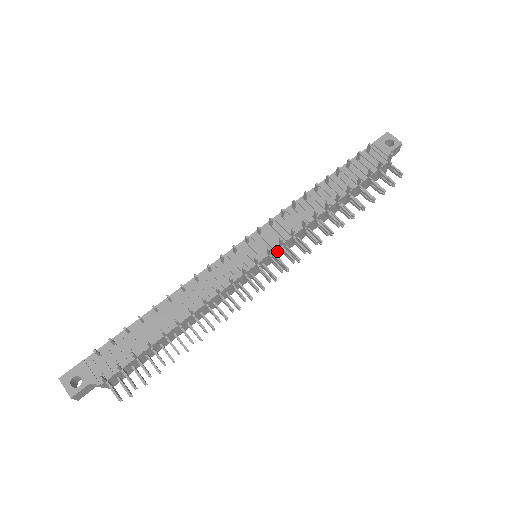
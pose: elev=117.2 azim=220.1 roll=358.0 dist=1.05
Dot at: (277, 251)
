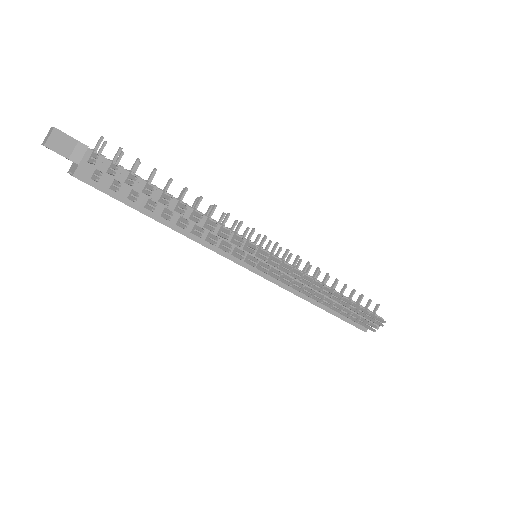
Dot at: occluded
